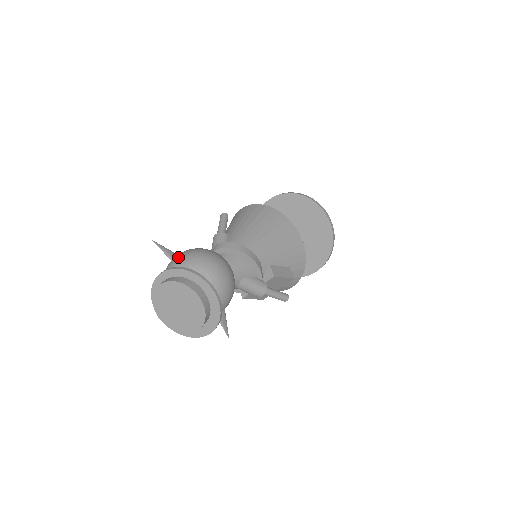
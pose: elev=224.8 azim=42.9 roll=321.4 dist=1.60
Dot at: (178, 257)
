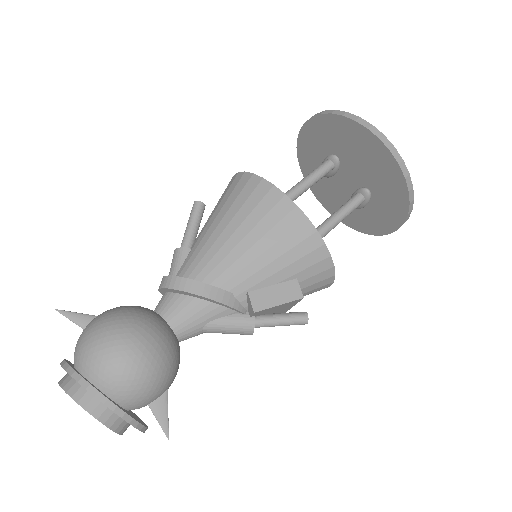
Dot at: (80, 335)
